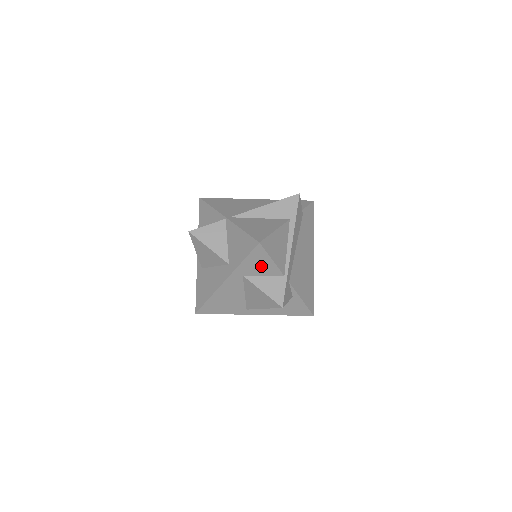
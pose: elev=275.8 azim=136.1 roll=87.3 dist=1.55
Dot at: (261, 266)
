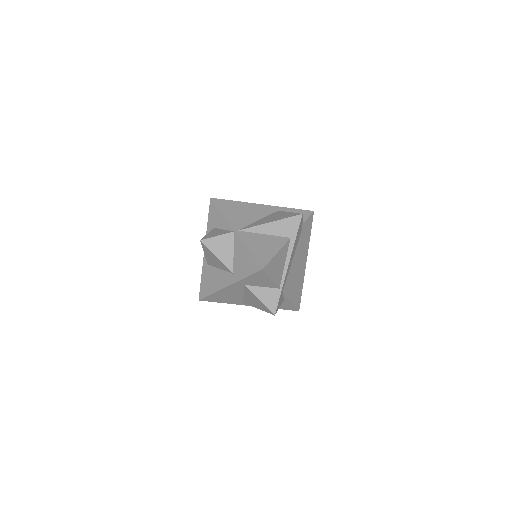
Dot at: (261, 281)
